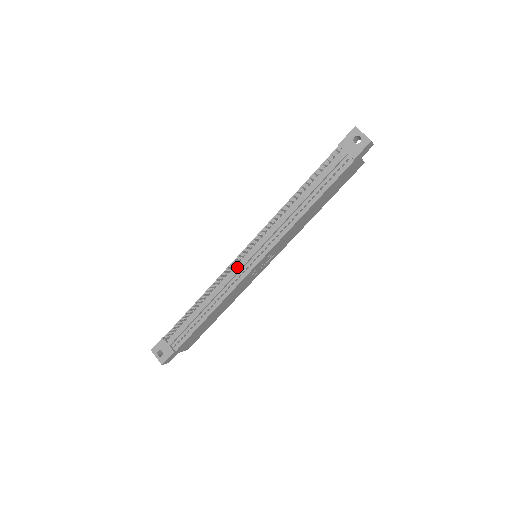
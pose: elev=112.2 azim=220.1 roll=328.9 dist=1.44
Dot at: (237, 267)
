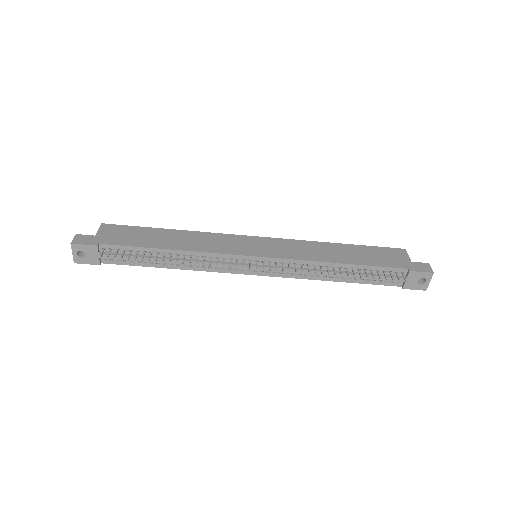
Dot at: occluded
